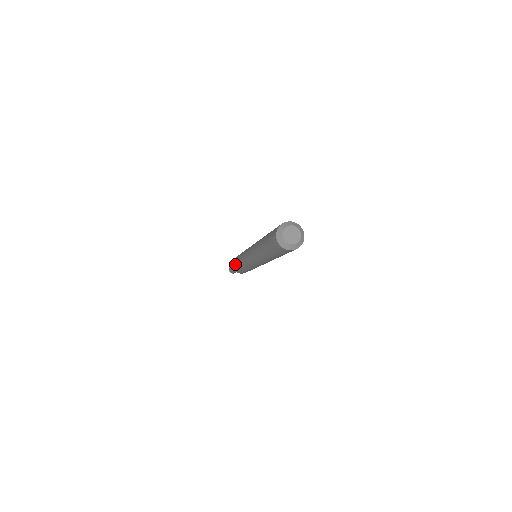
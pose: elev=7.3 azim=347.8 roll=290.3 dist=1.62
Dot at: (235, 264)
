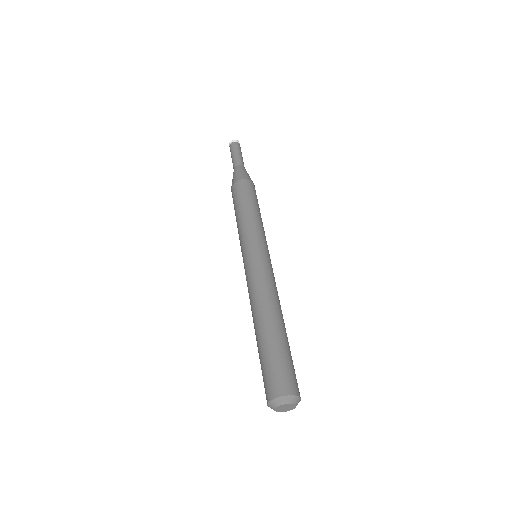
Dot at: (234, 202)
